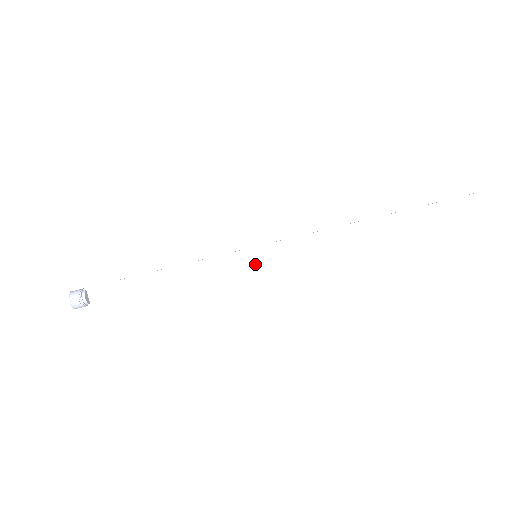
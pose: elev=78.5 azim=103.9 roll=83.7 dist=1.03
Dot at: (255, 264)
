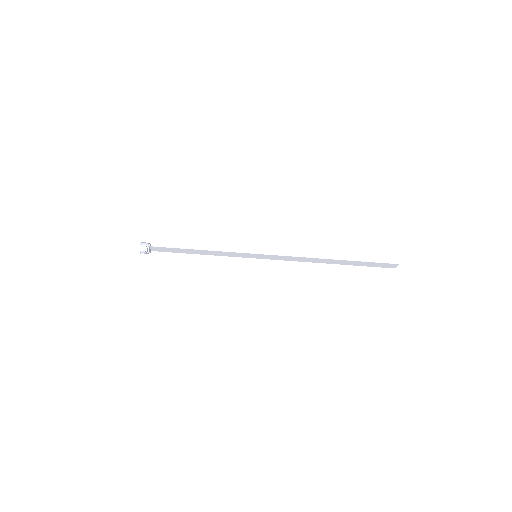
Dot at: occluded
